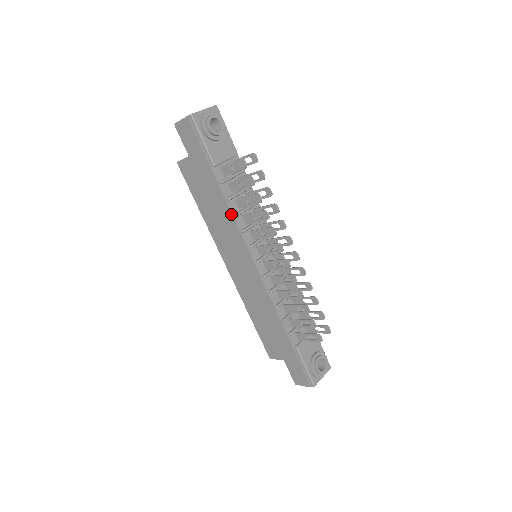
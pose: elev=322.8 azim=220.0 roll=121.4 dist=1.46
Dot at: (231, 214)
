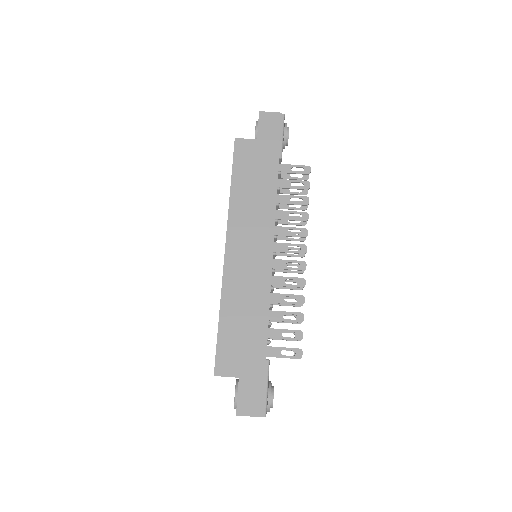
Dot at: (275, 200)
